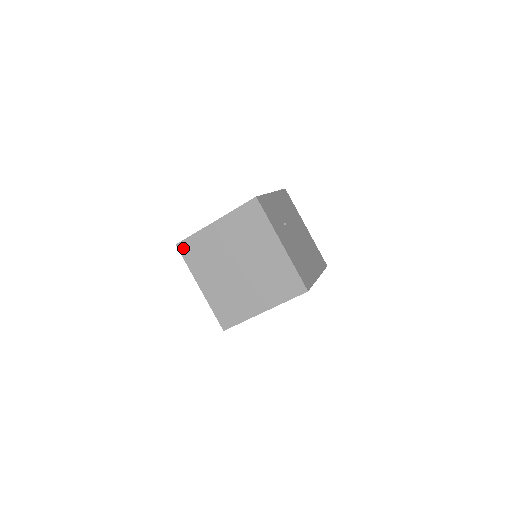
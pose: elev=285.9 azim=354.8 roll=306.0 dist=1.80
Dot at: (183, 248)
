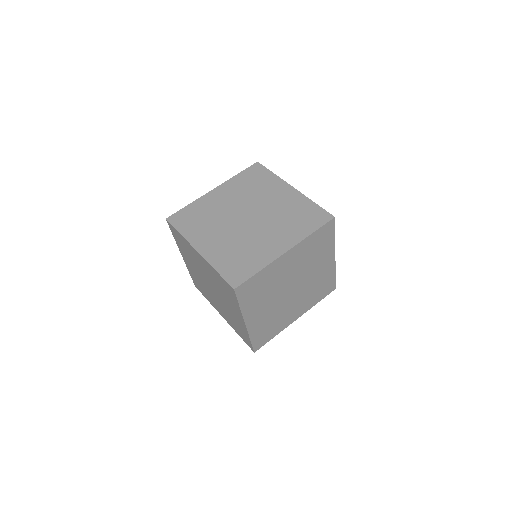
Dot at: (175, 219)
